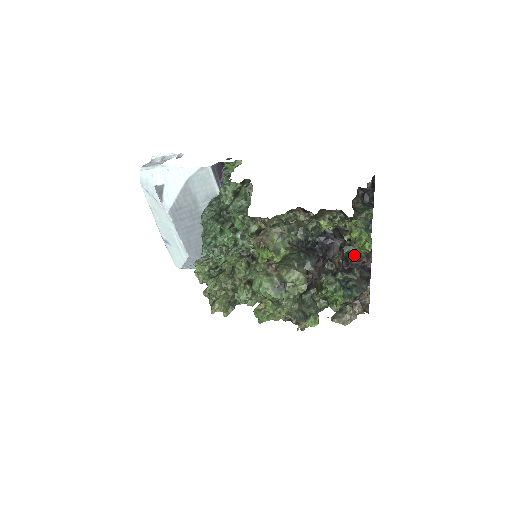
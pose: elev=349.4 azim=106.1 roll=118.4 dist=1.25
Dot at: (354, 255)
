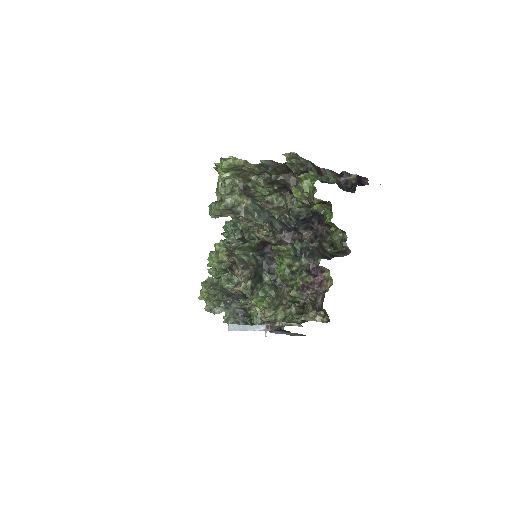
Dot at: (333, 253)
